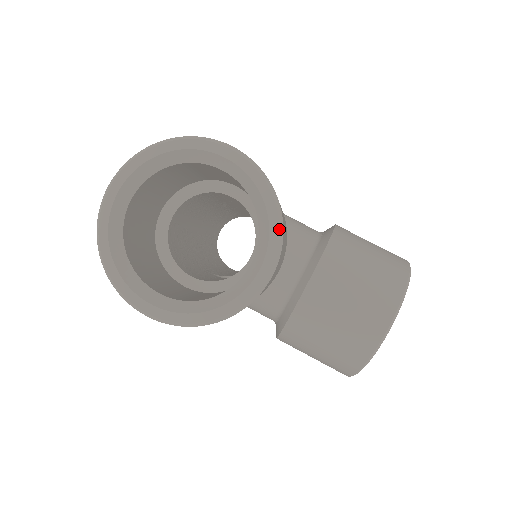
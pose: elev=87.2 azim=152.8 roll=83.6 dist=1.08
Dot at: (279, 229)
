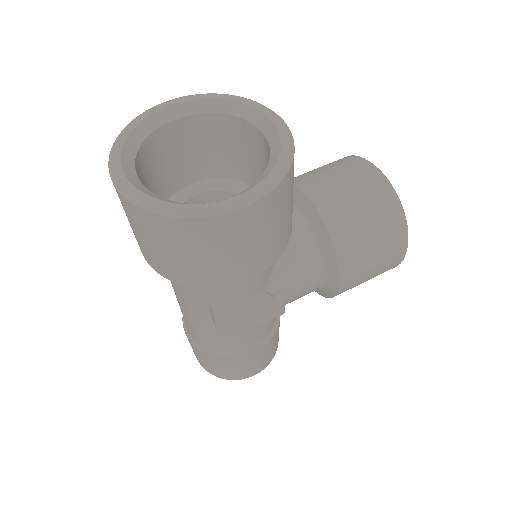
Dot at: (252, 100)
